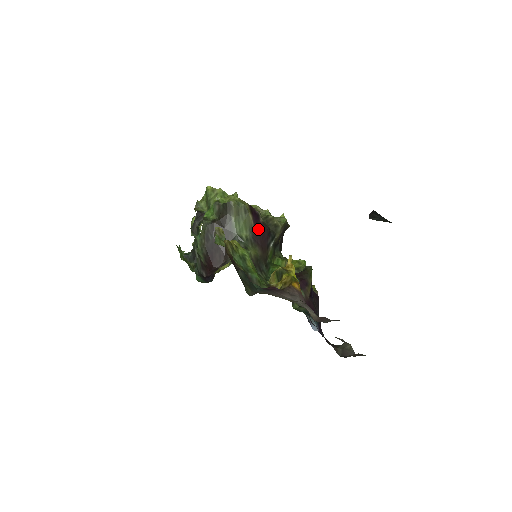
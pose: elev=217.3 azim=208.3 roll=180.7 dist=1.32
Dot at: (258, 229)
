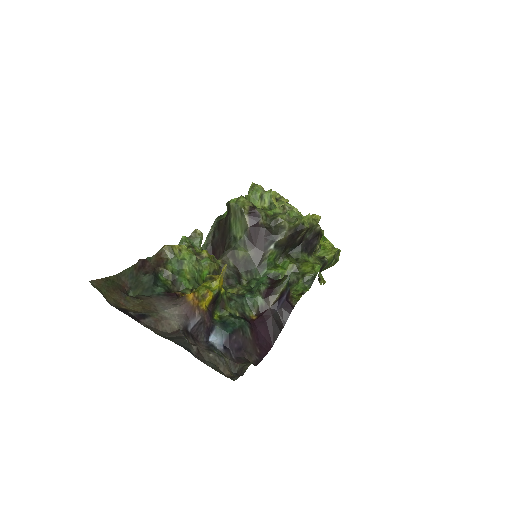
Dot at: (254, 231)
